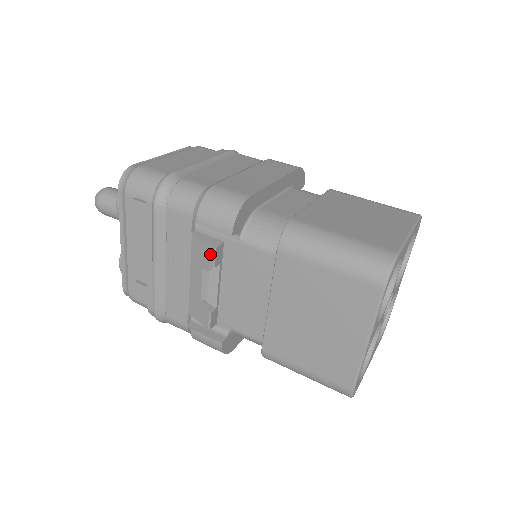
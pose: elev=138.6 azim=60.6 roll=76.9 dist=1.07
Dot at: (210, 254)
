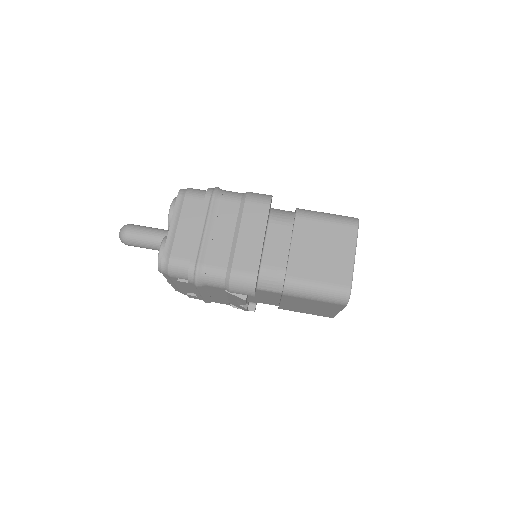
Dot at: (242, 300)
